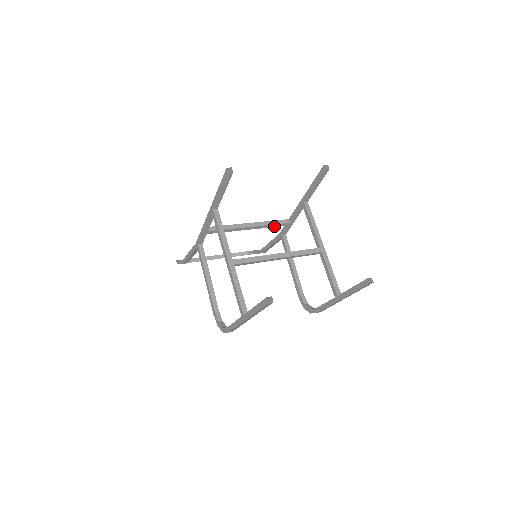
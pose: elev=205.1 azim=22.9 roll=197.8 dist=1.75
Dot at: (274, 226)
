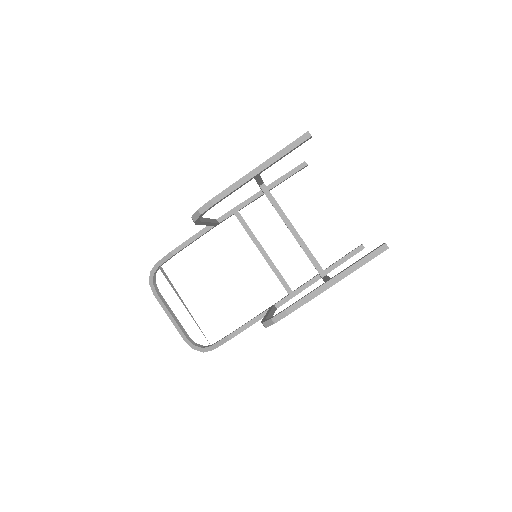
Dot at: (279, 278)
